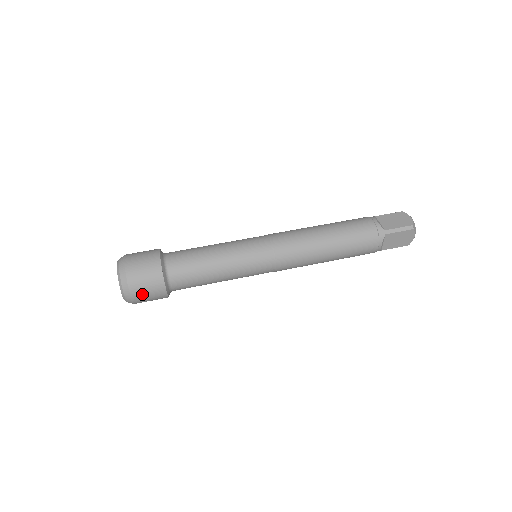
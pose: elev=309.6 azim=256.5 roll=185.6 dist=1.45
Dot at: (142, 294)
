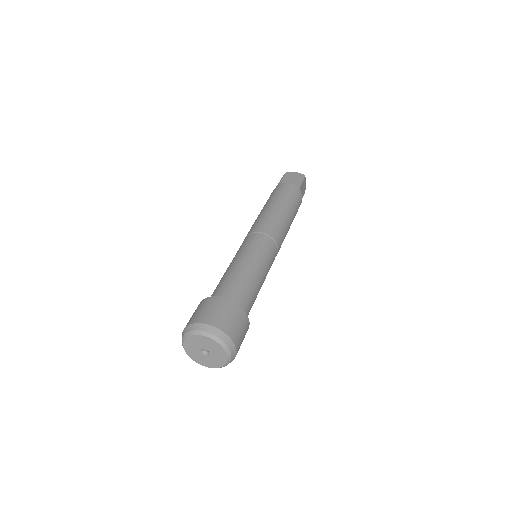
Dot at: (240, 340)
